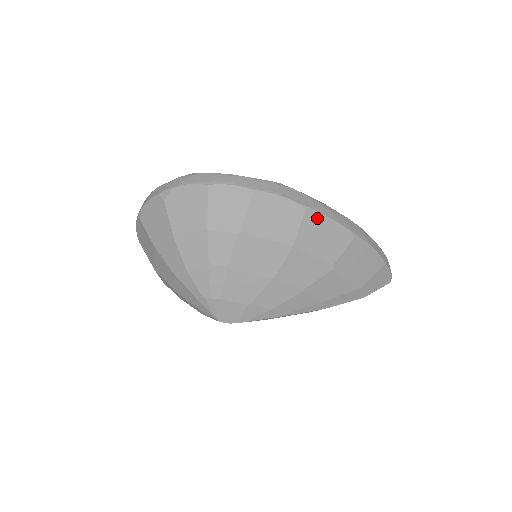
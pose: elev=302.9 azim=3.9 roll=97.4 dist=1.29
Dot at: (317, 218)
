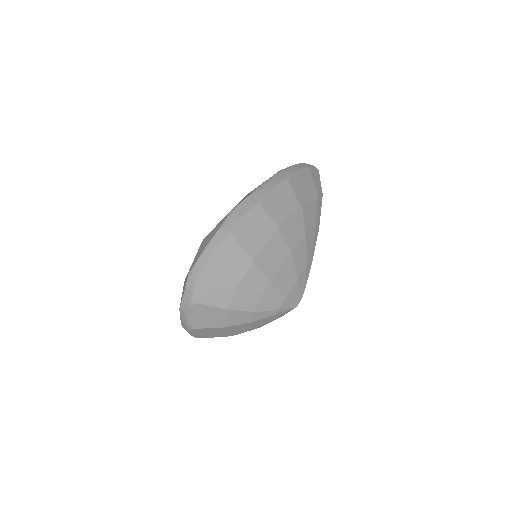
Dot at: (268, 199)
